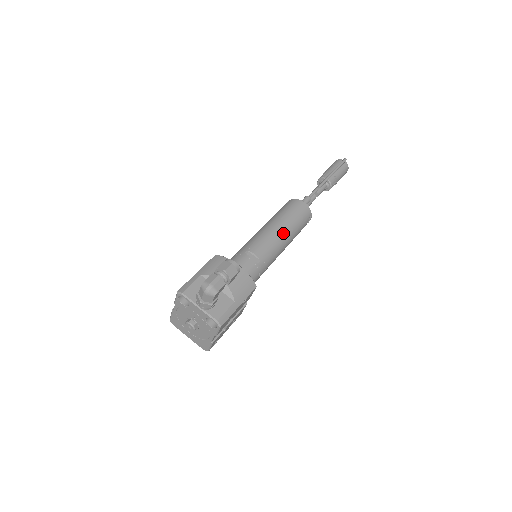
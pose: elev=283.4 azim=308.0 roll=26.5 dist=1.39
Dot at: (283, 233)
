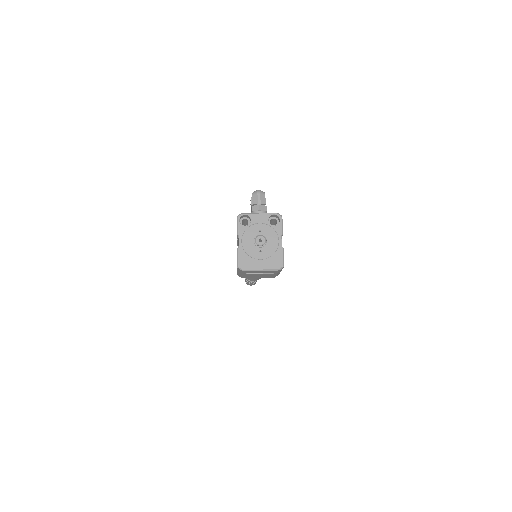
Dot at: occluded
